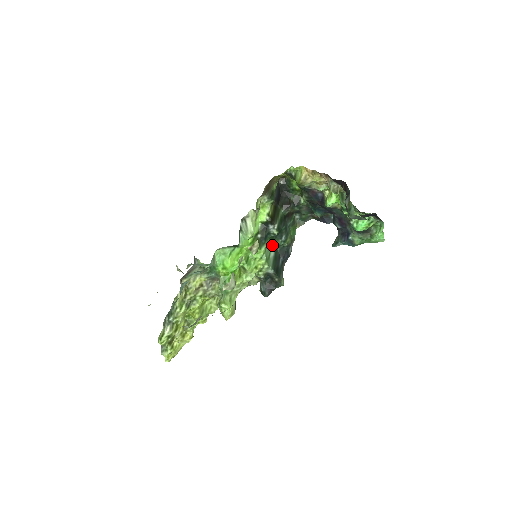
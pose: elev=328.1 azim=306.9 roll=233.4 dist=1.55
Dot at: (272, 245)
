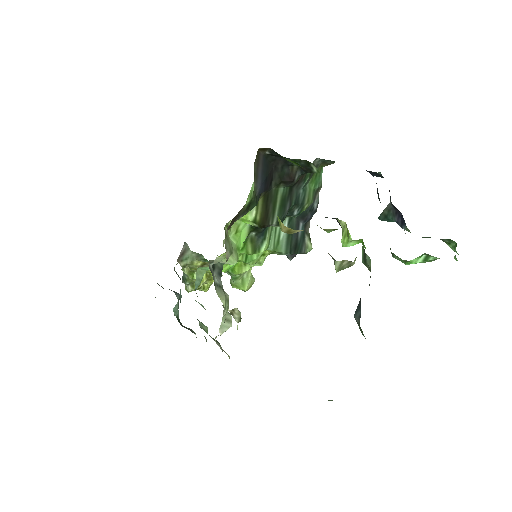
Dot at: occluded
